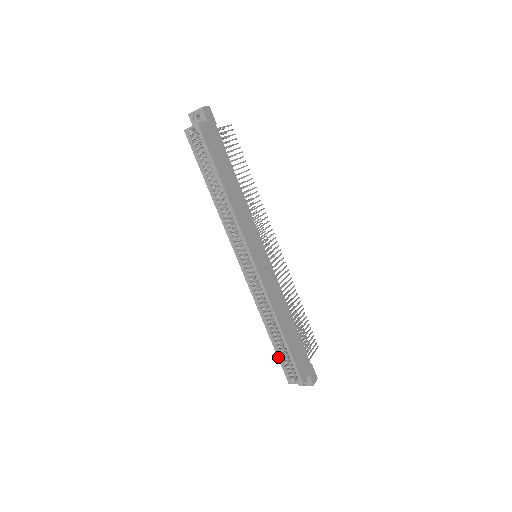
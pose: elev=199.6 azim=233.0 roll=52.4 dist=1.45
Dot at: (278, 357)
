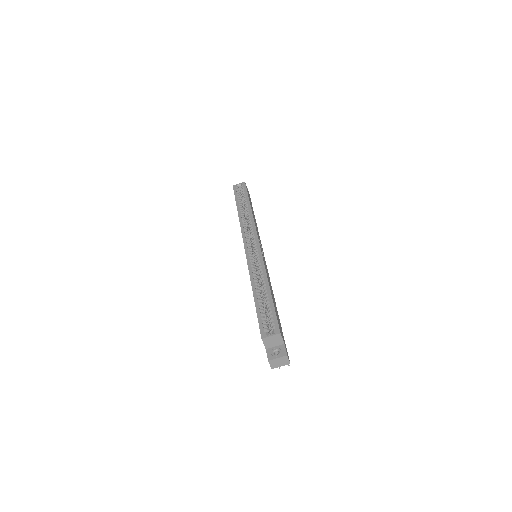
Dot at: (257, 312)
